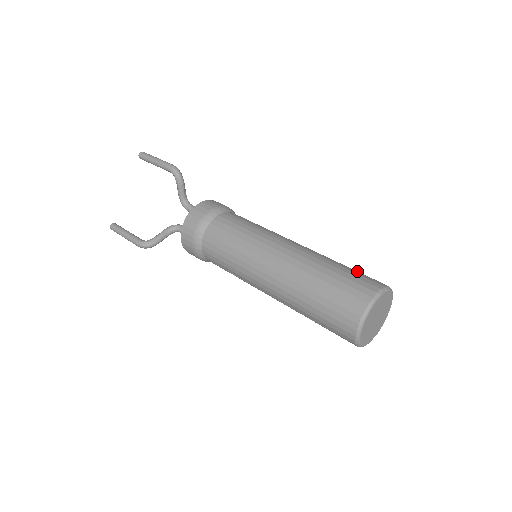
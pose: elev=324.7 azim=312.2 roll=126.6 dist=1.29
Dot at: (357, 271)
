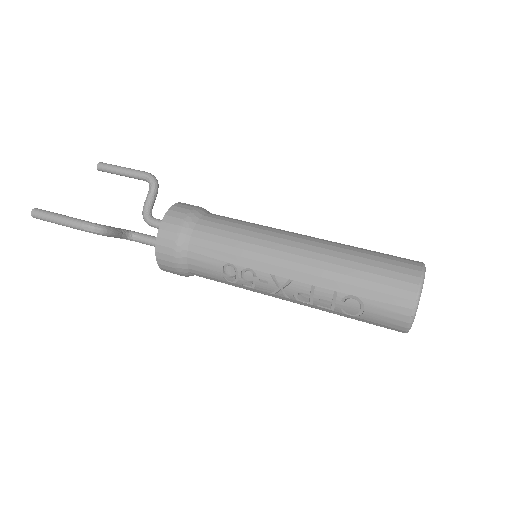
Dot at: occluded
